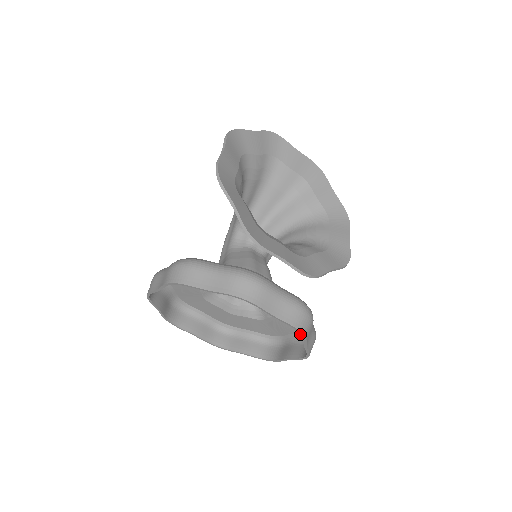
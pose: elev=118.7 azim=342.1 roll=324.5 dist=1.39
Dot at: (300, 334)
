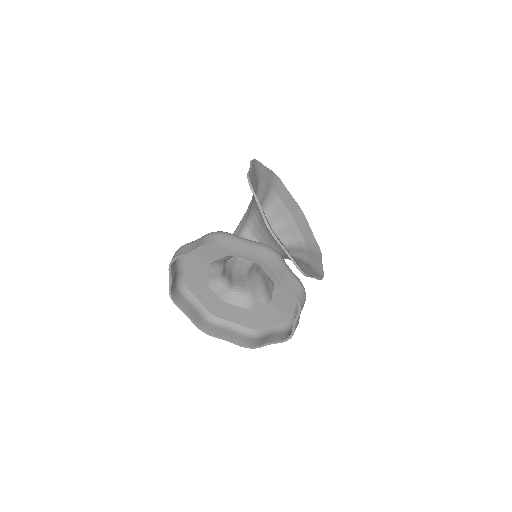
Dot at: (281, 324)
